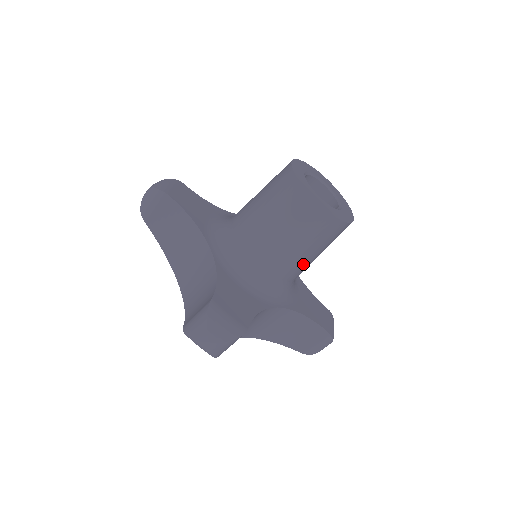
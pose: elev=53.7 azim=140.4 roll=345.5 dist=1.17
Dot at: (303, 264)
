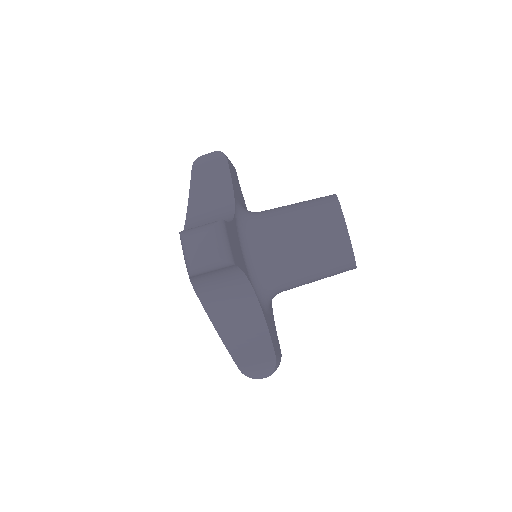
Dot at: (298, 273)
